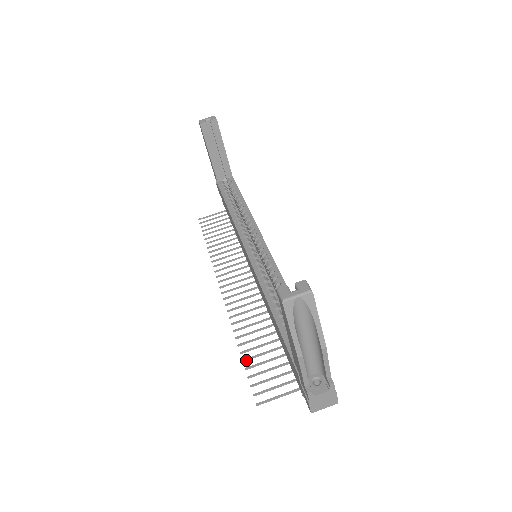
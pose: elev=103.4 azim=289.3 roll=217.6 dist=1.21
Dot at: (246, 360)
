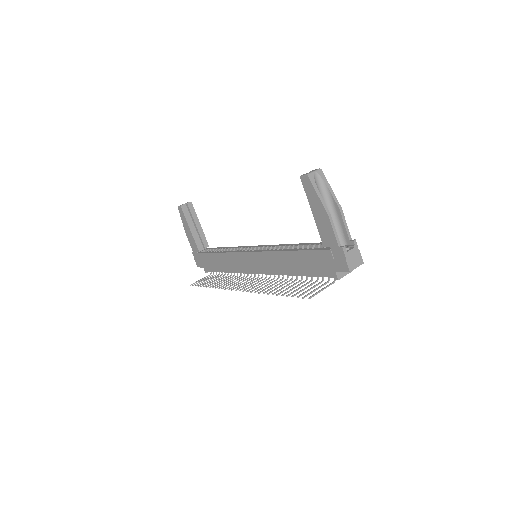
Dot at: (284, 294)
